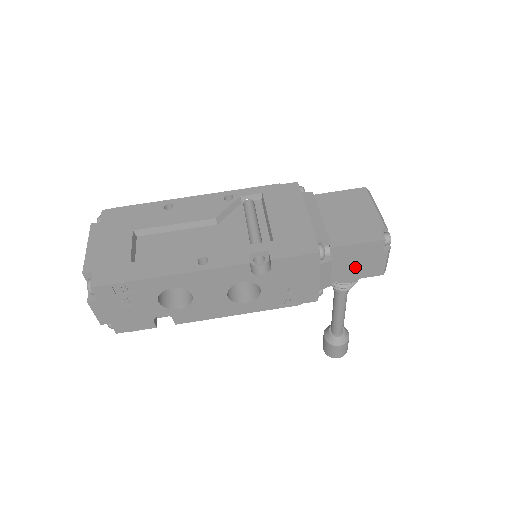
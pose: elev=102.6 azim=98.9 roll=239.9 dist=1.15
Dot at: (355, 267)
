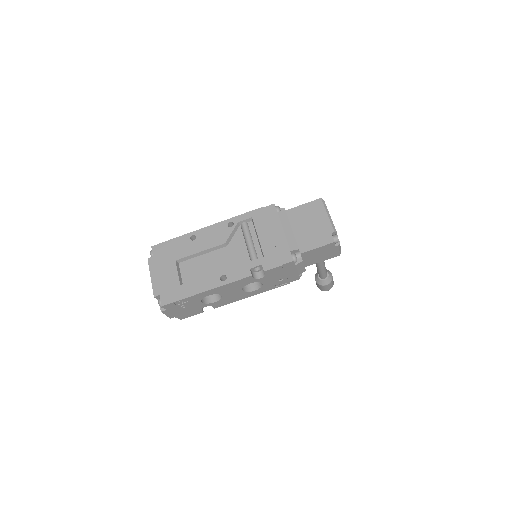
Dot at: (320, 257)
